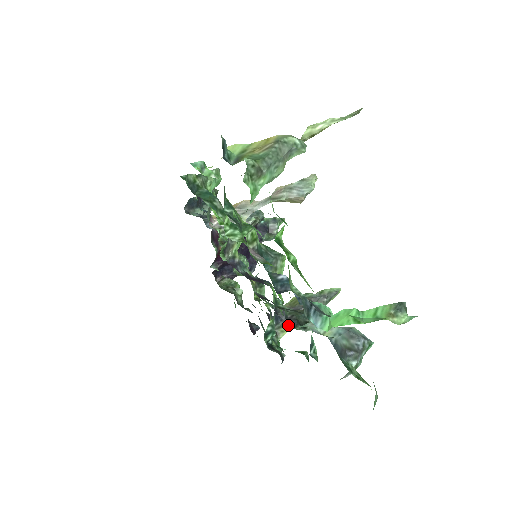
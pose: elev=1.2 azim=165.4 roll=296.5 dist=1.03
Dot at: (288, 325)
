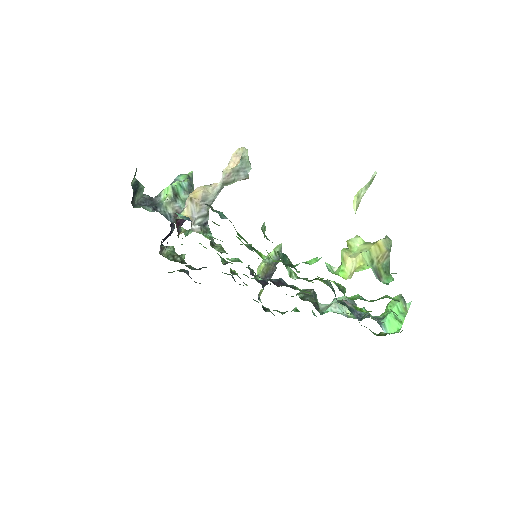
Dot at: (319, 312)
